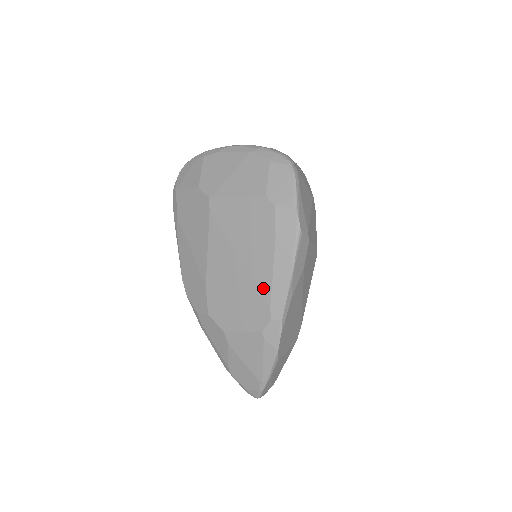
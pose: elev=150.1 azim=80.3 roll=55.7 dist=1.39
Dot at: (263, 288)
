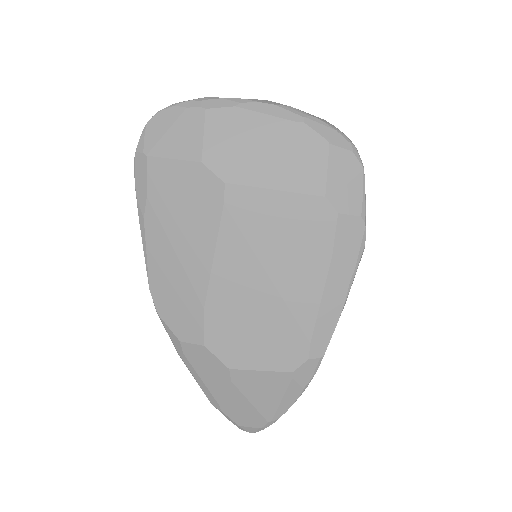
Dot at: (303, 319)
